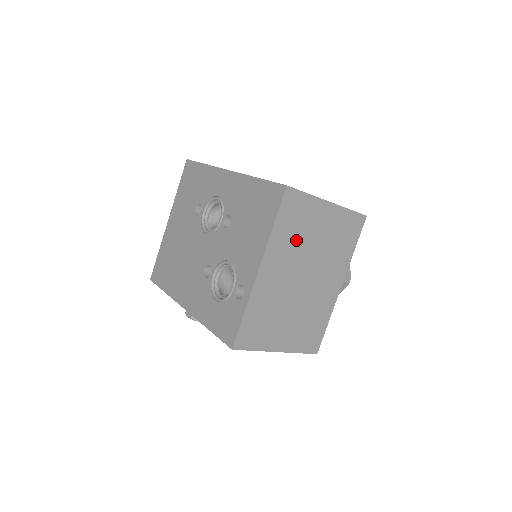
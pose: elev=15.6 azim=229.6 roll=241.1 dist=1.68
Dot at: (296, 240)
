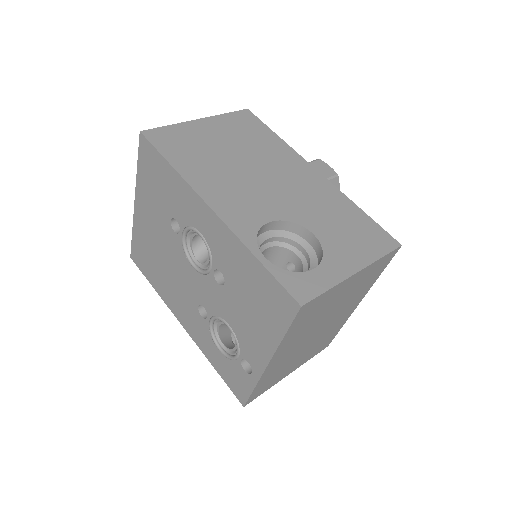
Dot at: (311, 322)
